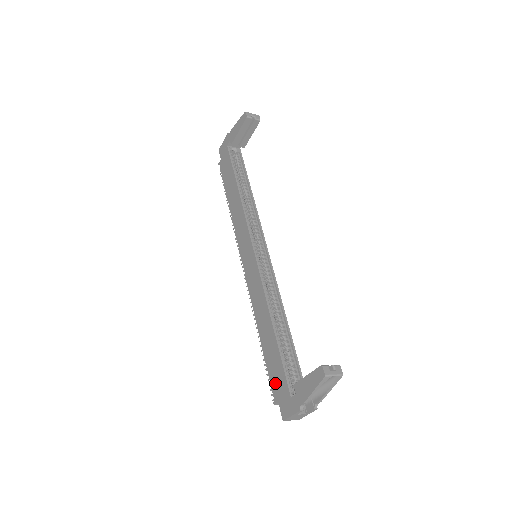
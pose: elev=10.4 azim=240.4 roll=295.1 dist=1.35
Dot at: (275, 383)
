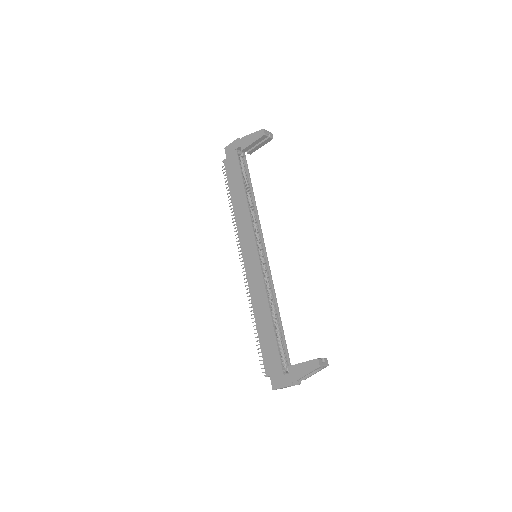
Dot at: (268, 362)
